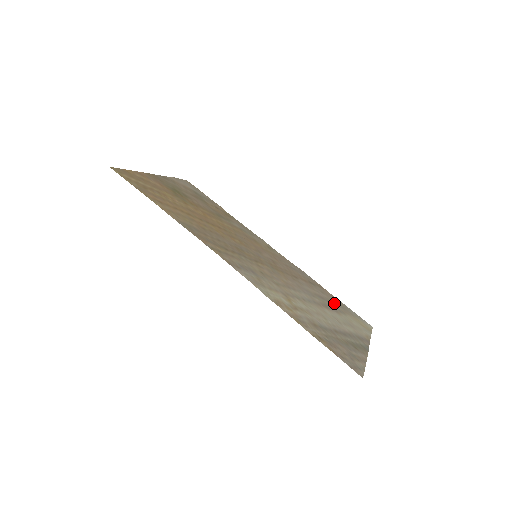
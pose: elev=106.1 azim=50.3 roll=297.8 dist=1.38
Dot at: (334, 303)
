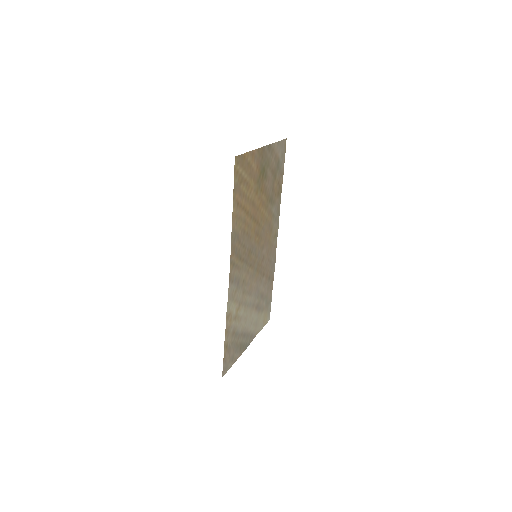
Dot at: (266, 300)
